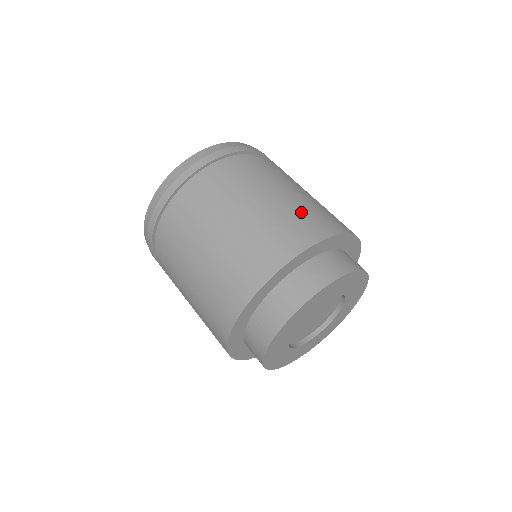
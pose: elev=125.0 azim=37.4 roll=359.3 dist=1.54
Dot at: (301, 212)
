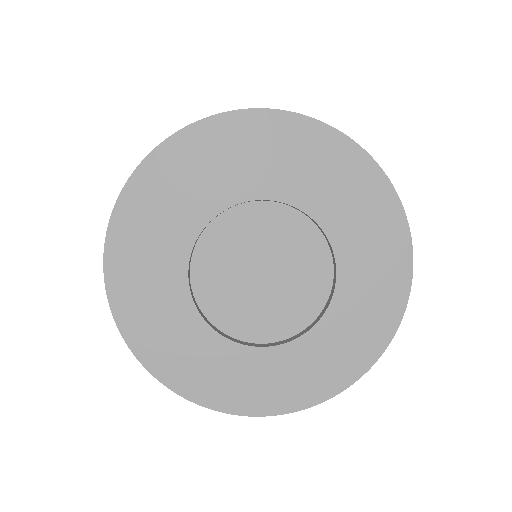
Dot at: occluded
